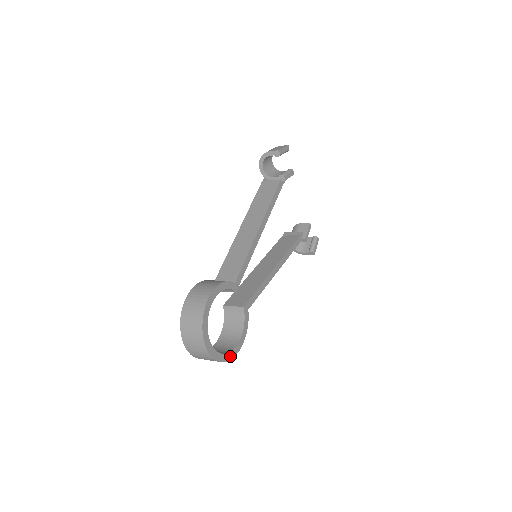
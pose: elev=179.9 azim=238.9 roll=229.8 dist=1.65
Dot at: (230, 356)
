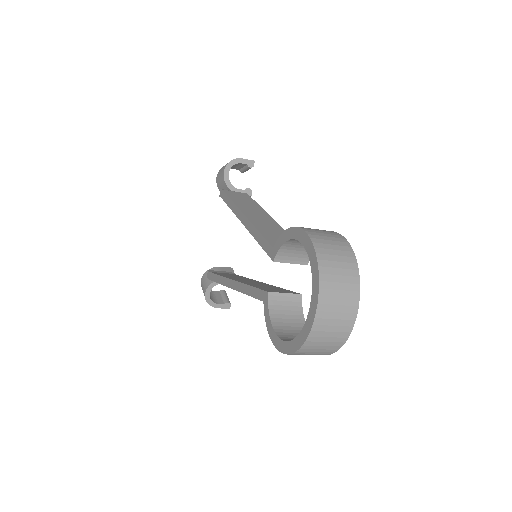
Dot at: occluded
